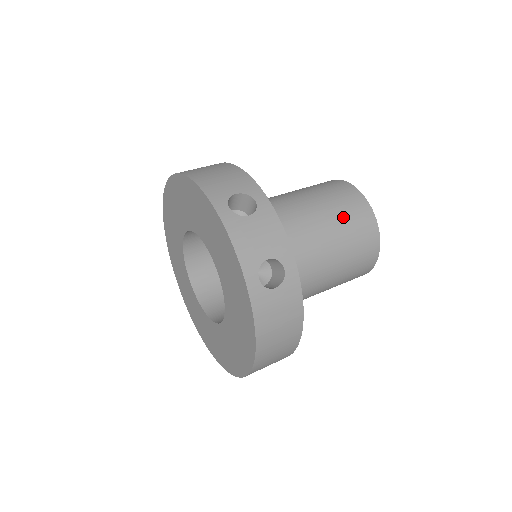
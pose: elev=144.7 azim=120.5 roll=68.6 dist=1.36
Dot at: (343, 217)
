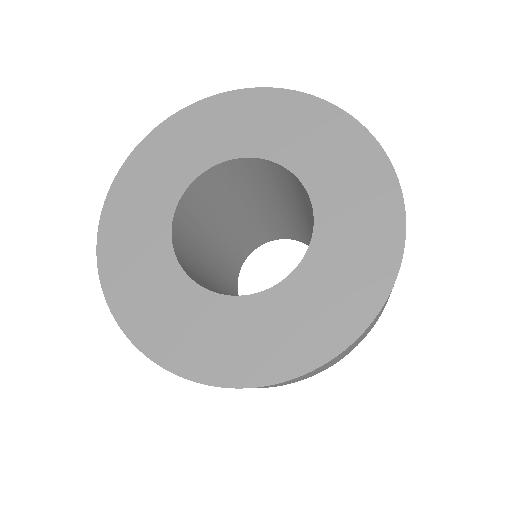
Dot at: occluded
